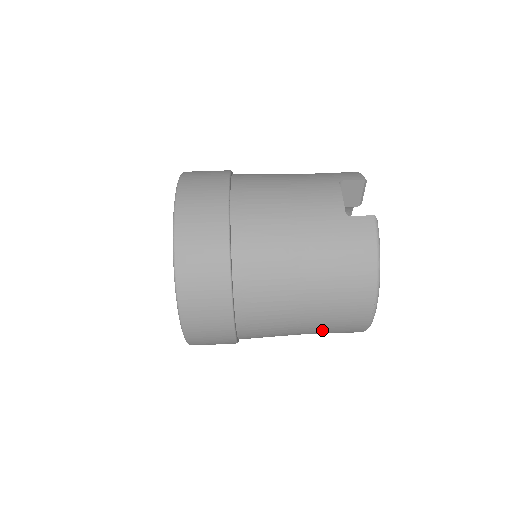
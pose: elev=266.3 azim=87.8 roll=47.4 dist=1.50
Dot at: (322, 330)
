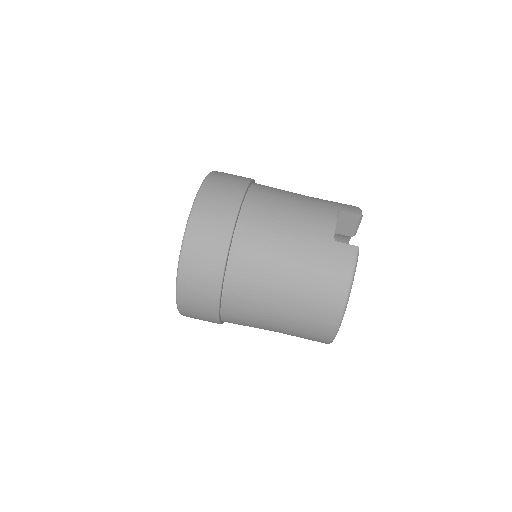
Dot at: (292, 332)
